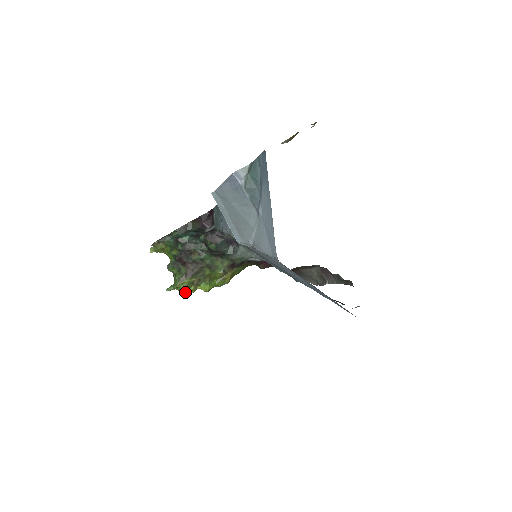
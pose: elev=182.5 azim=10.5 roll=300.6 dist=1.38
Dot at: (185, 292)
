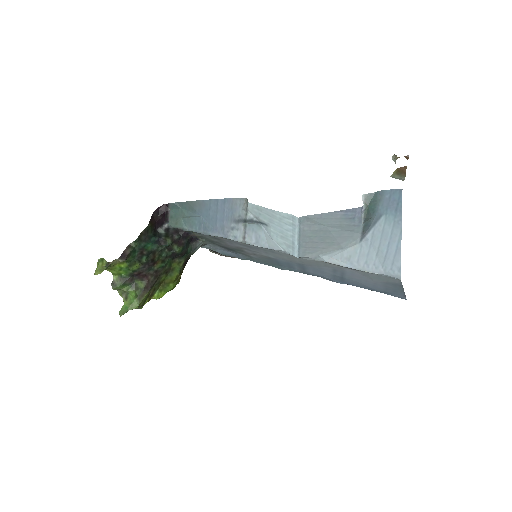
Dot at: (138, 308)
